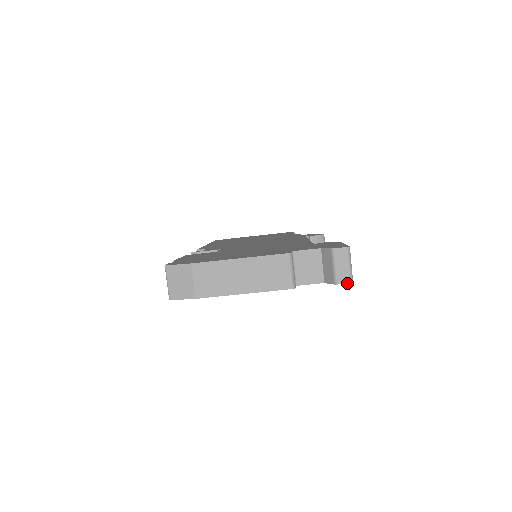
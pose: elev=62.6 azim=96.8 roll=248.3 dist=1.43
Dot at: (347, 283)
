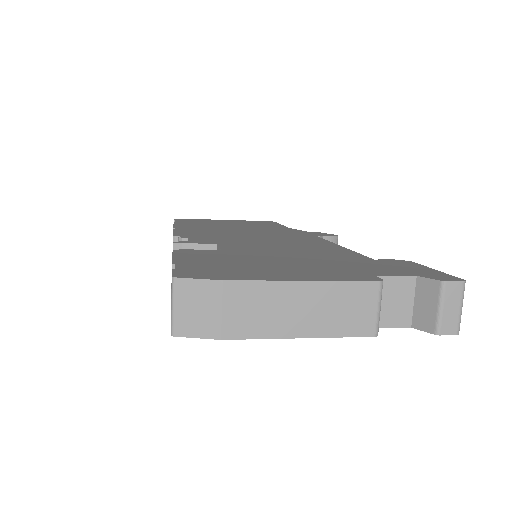
Dot at: (453, 334)
